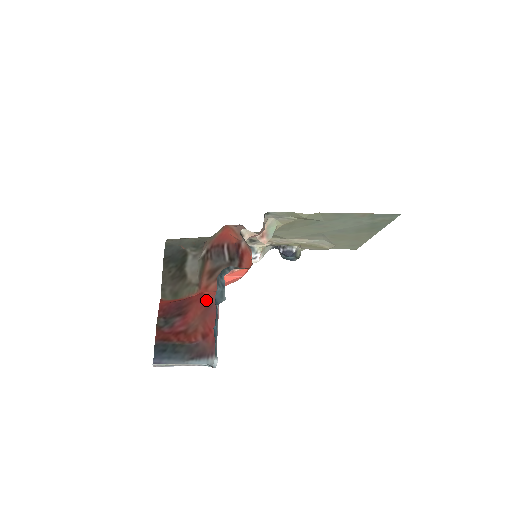
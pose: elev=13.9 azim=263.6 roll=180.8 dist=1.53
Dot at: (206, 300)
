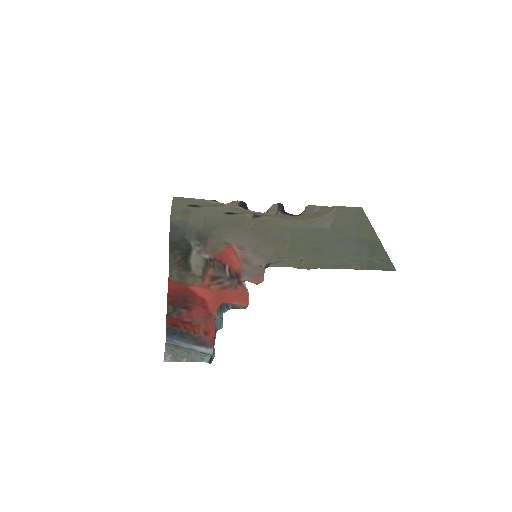
Dot at: (208, 310)
